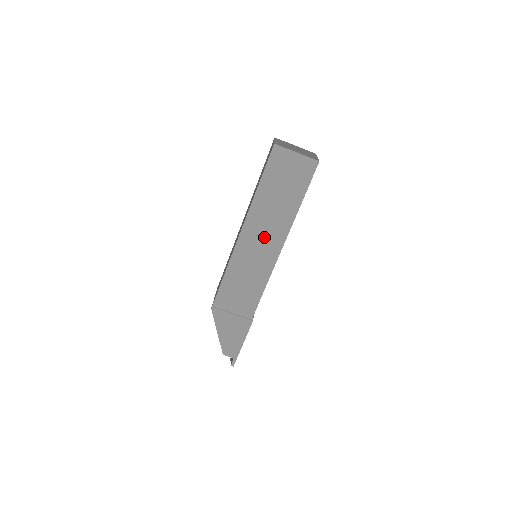
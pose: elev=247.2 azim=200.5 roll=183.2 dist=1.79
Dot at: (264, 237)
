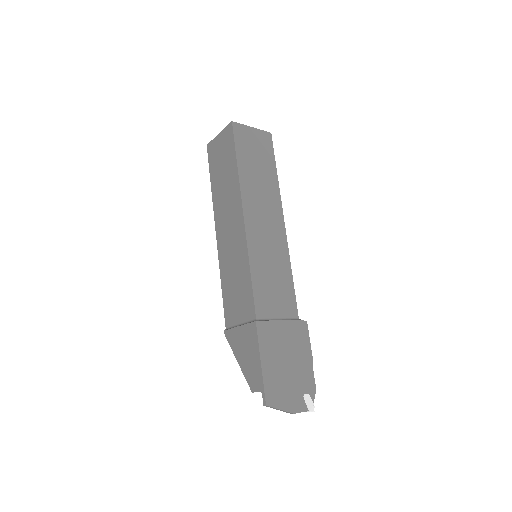
Dot at: (230, 221)
